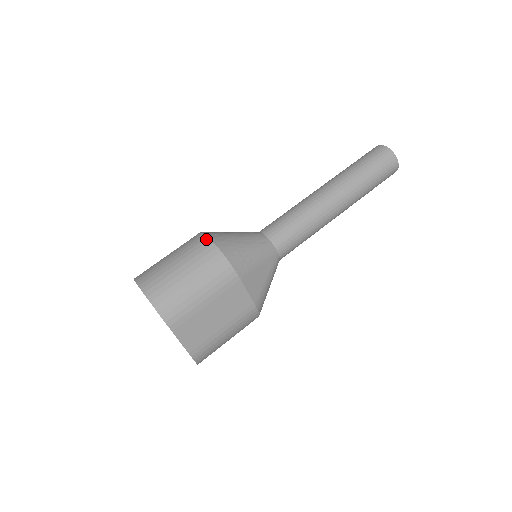
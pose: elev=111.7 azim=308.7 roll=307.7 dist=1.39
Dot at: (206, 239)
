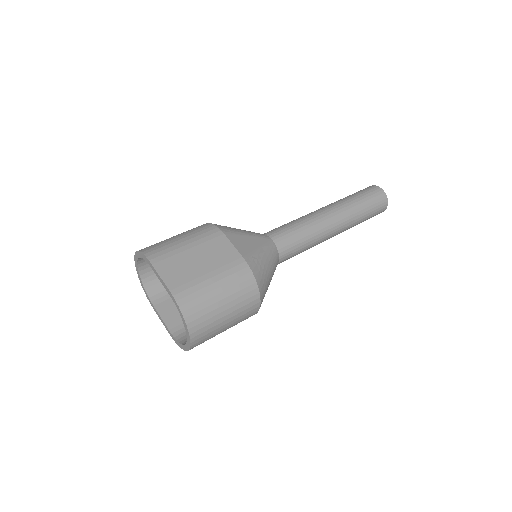
Dot at: occluded
